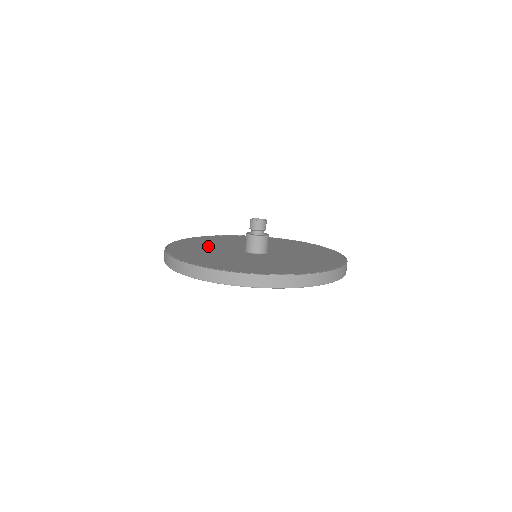
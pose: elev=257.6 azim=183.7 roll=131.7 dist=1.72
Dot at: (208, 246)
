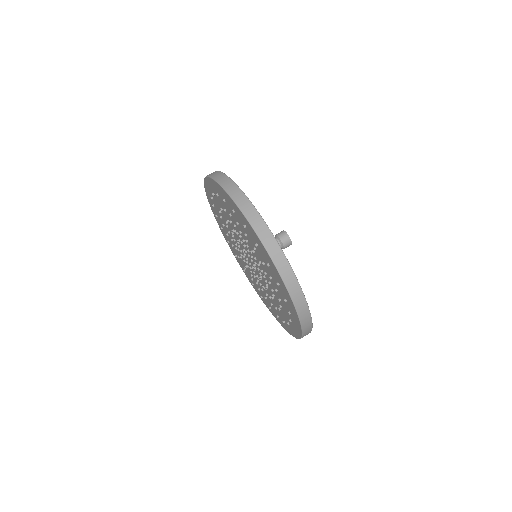
Dot at: occluded
